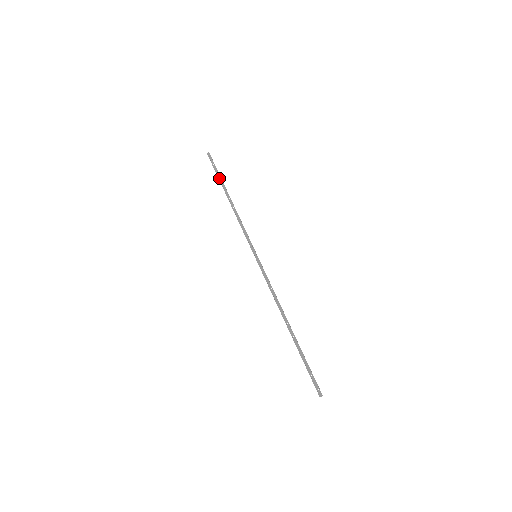
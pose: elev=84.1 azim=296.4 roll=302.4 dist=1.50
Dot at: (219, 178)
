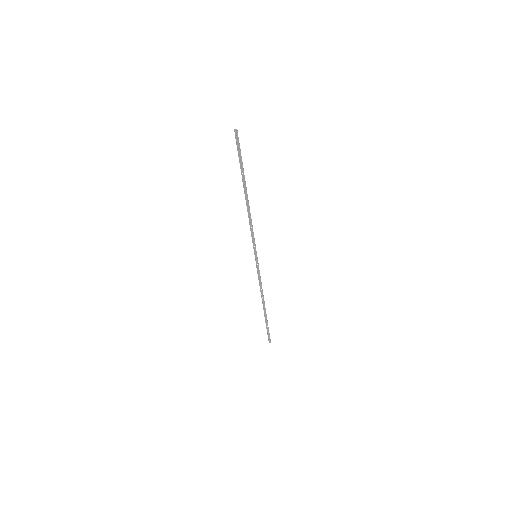
Dot at: (241, 169)
